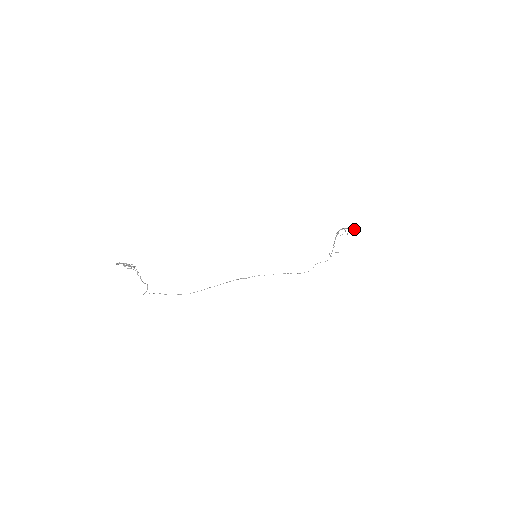
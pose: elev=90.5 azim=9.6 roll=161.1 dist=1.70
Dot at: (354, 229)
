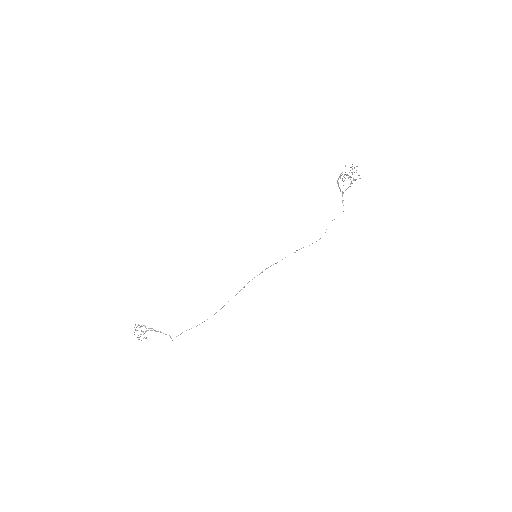
Dot at: occluded
